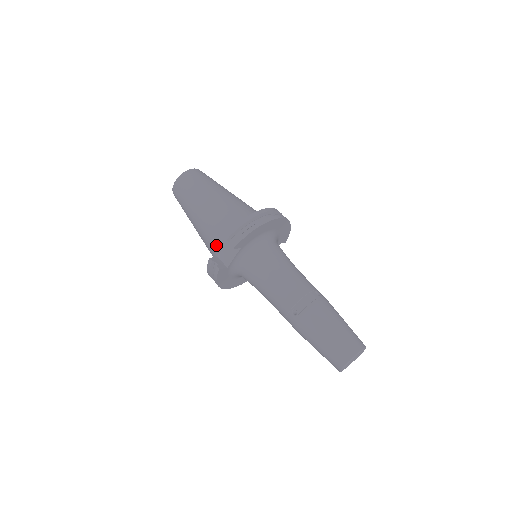
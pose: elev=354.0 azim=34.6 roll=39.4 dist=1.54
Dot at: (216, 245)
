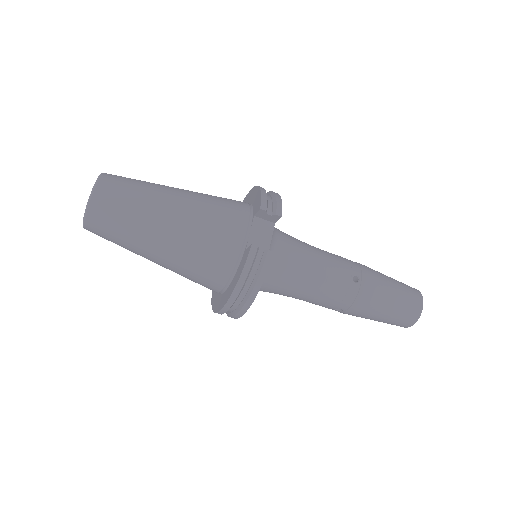
Dot at: (234, 237)
